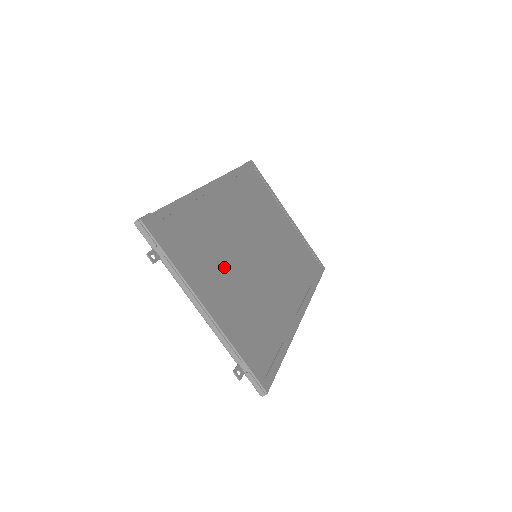
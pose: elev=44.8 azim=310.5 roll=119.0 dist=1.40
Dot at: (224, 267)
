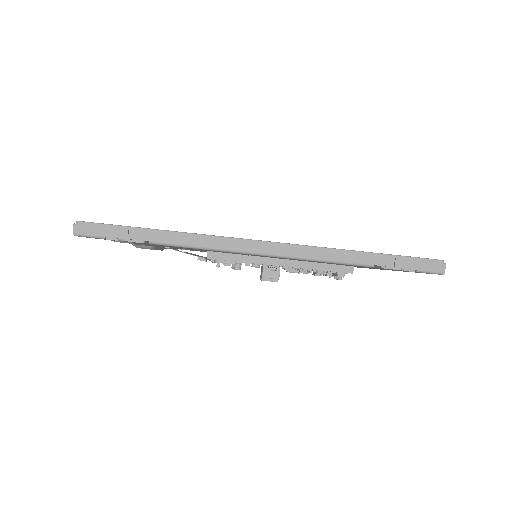
Dot at: occluded
